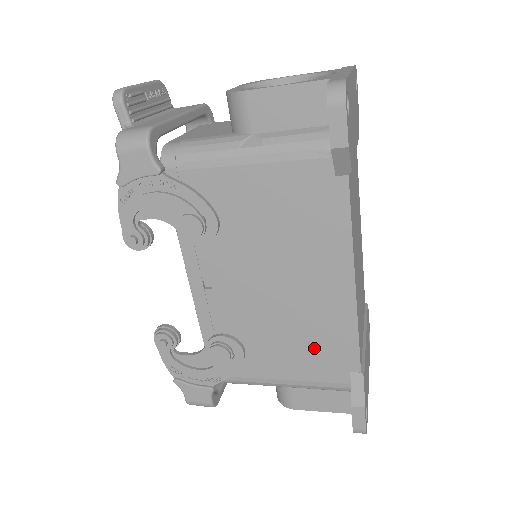
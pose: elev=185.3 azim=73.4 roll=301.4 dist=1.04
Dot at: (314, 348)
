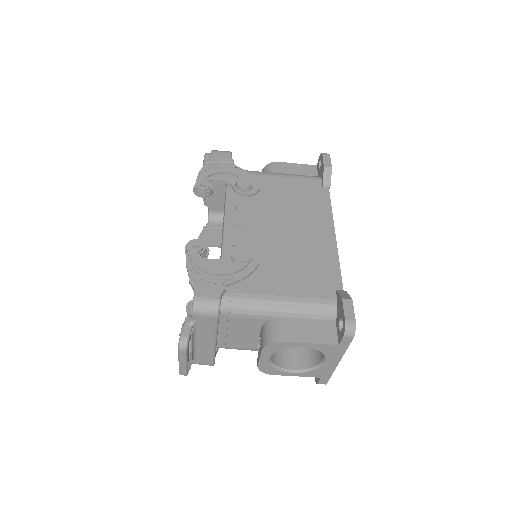
Dot at: (309, 271)
